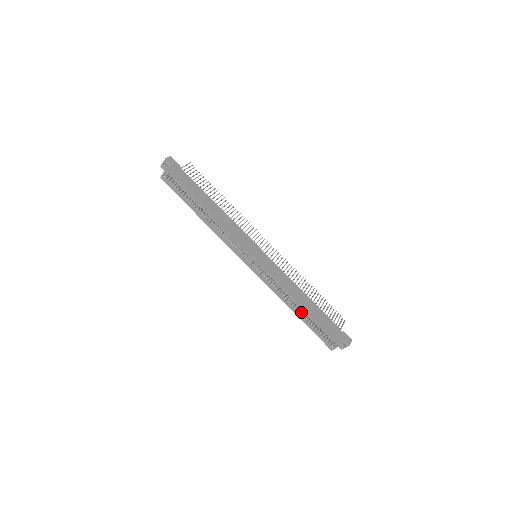
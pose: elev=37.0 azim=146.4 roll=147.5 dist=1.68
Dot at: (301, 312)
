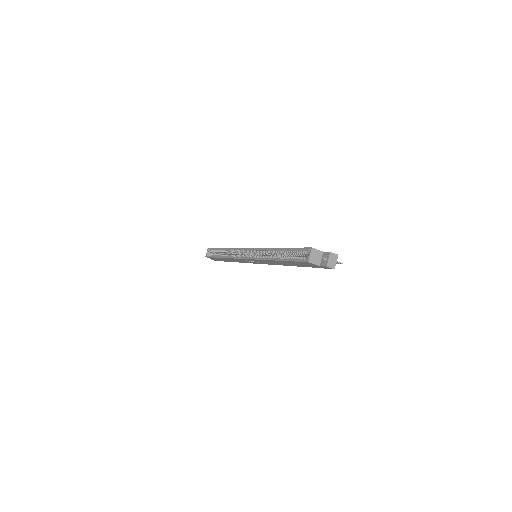
Dot at: occluded
